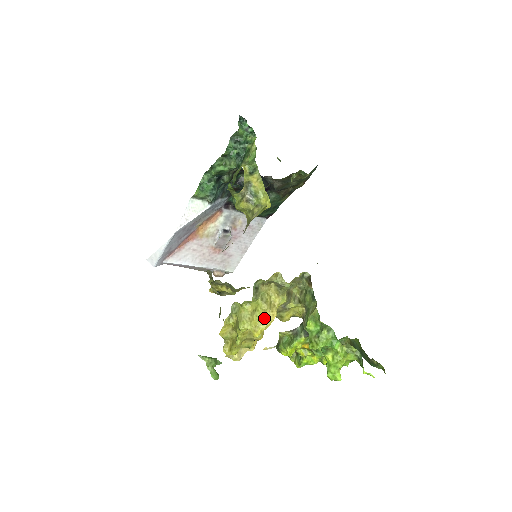
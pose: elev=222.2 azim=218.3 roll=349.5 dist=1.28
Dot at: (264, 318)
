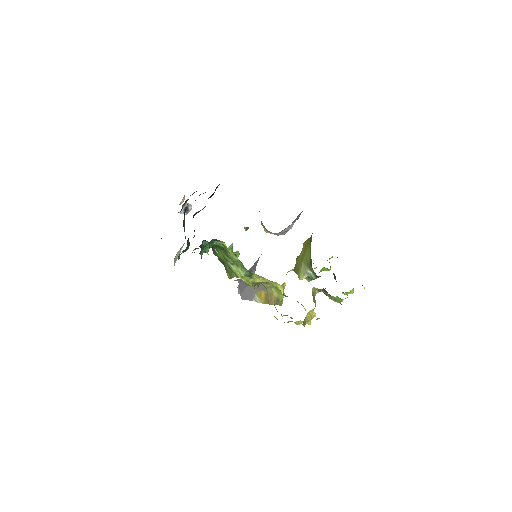
Dot at: (310, 320)
